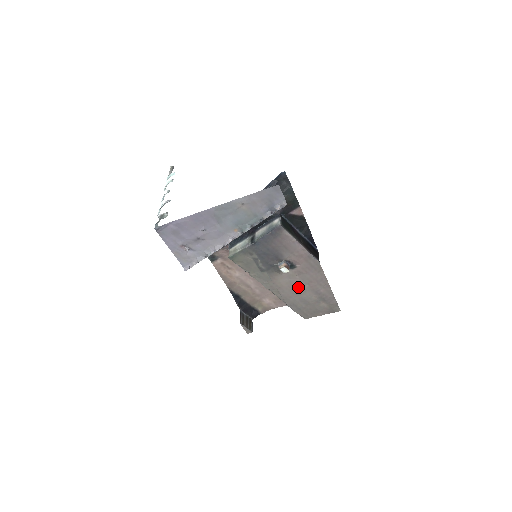
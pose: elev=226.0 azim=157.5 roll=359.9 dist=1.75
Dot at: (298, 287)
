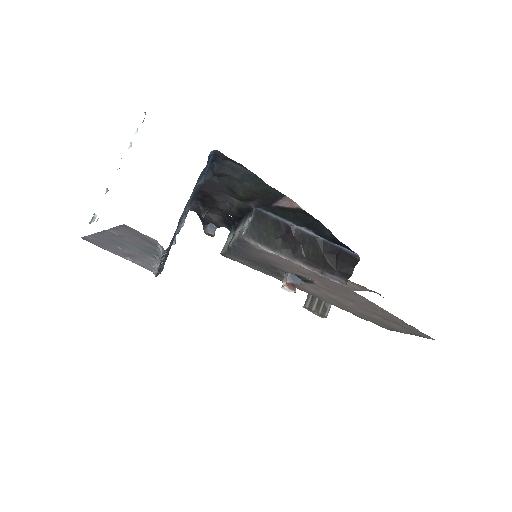
Dot at: (339, 301)
